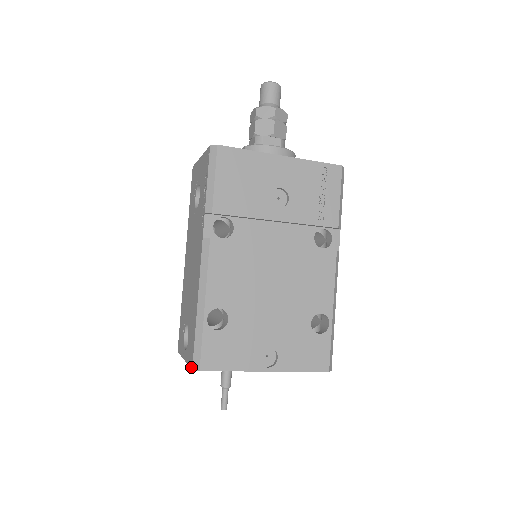
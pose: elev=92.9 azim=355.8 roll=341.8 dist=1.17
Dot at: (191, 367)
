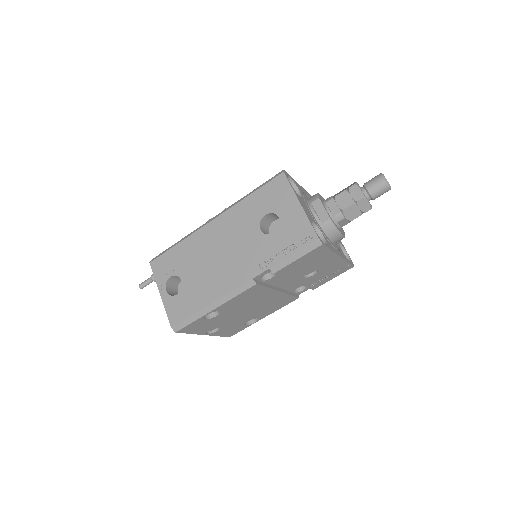
Dot at: (171, 324)
